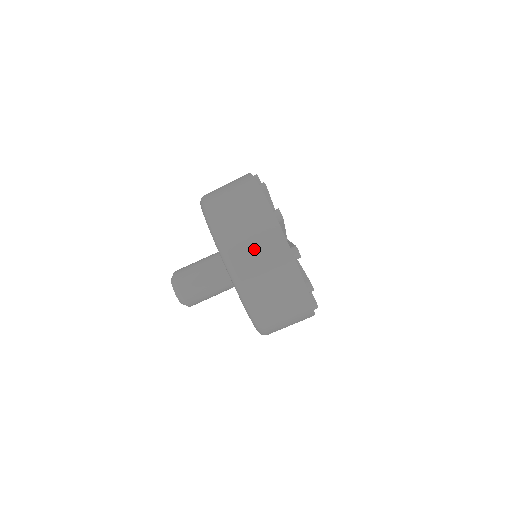
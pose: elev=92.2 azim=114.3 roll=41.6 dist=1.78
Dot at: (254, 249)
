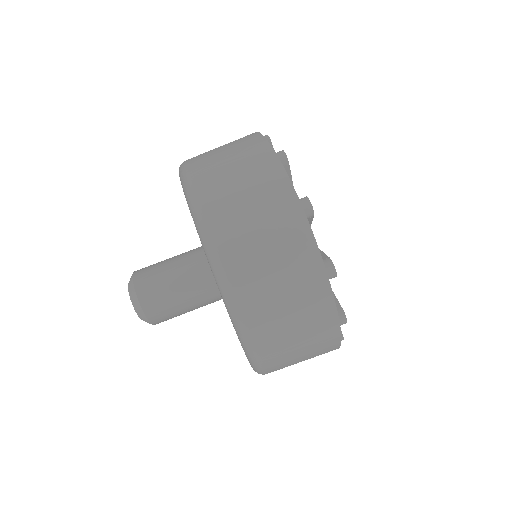
Dot at: (221, 154)
